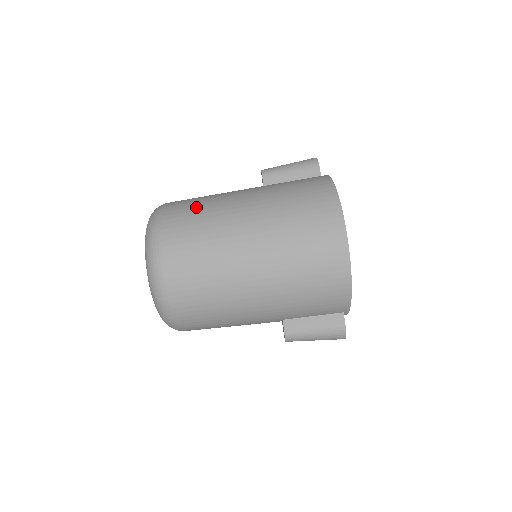
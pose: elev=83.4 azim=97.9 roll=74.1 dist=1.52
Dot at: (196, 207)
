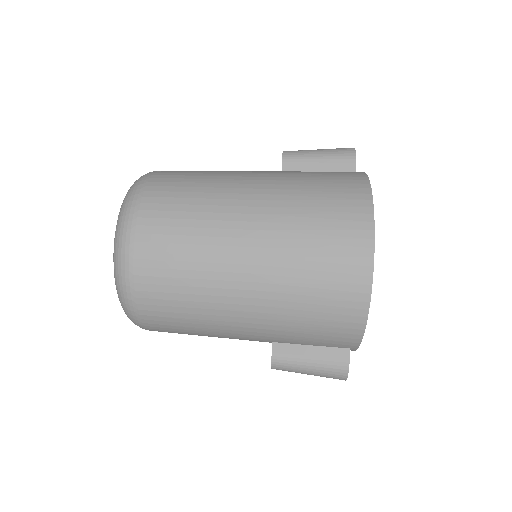
Dot at: (190, 182)
